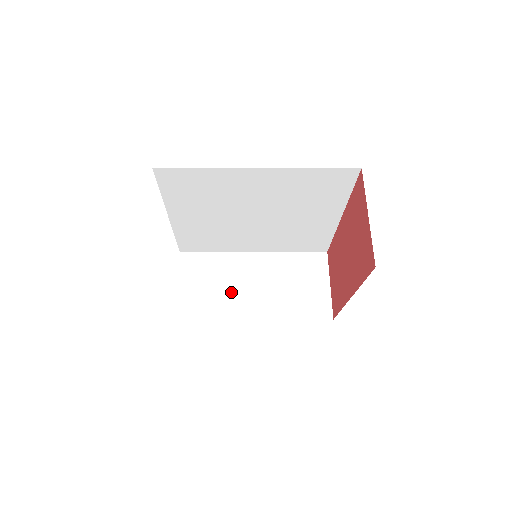
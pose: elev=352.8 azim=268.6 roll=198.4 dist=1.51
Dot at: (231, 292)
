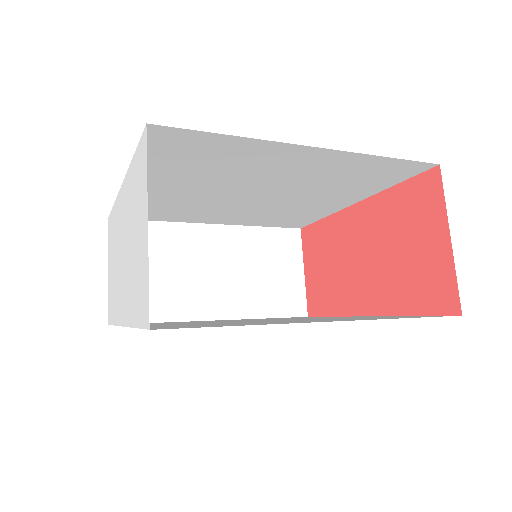
Dot at: (185, 281)
